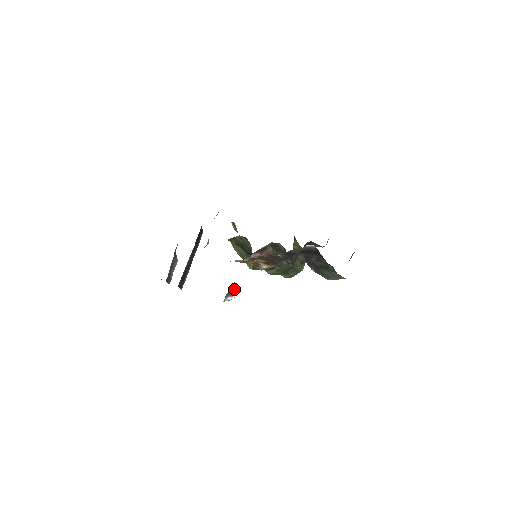
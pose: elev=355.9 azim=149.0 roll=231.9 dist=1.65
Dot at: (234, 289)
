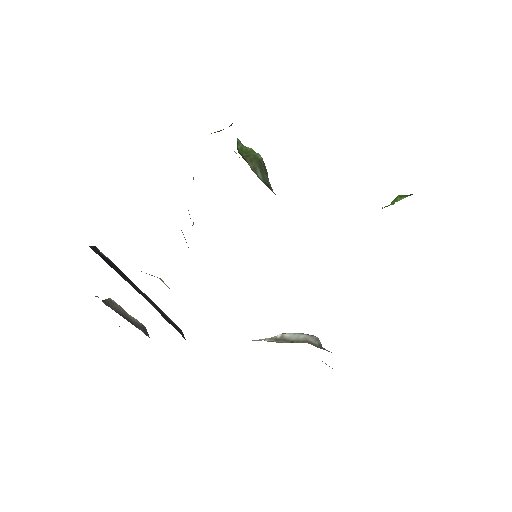
Dot at: occluded
